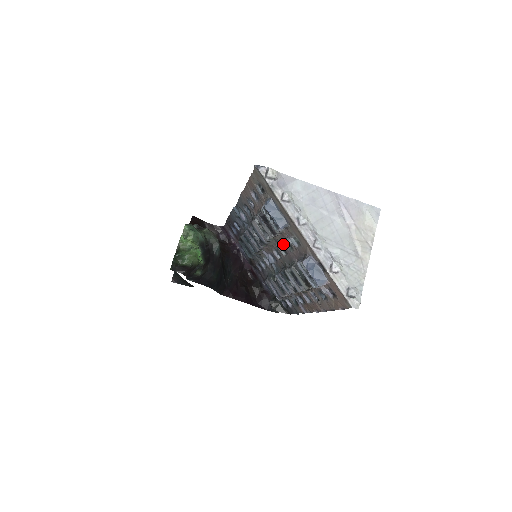
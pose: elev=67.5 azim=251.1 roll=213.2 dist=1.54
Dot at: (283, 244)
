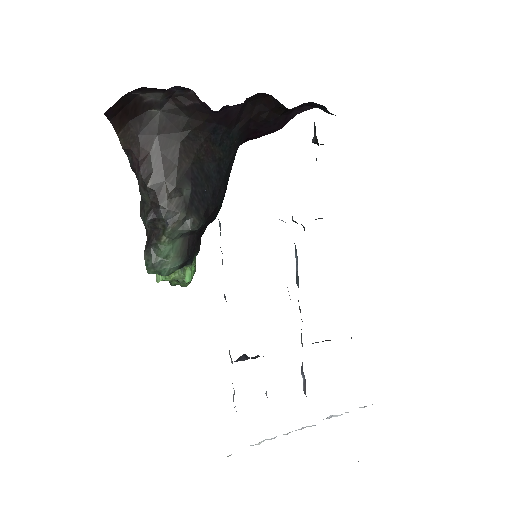
Dot at: occluded
